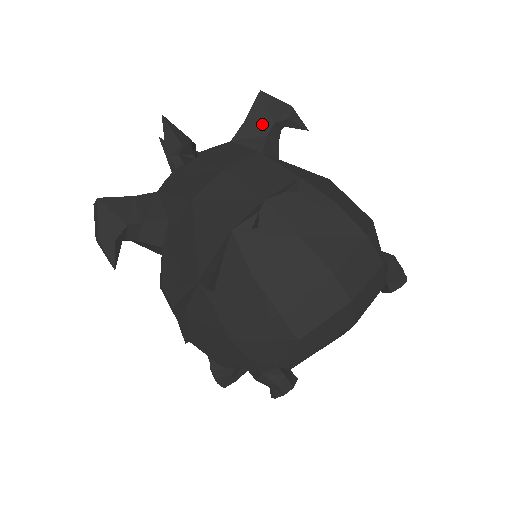
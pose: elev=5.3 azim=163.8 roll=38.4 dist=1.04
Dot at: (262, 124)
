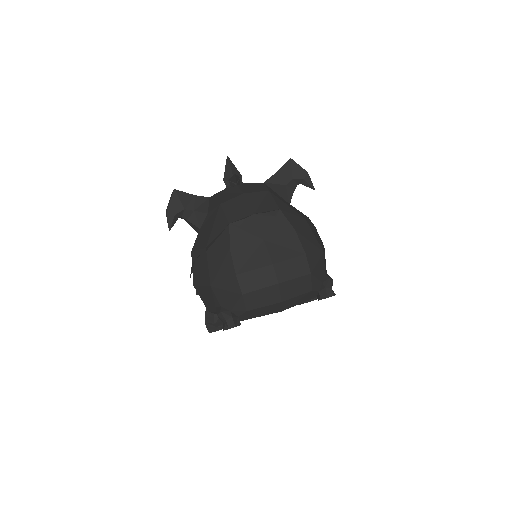
Dot at: (285, 178)
